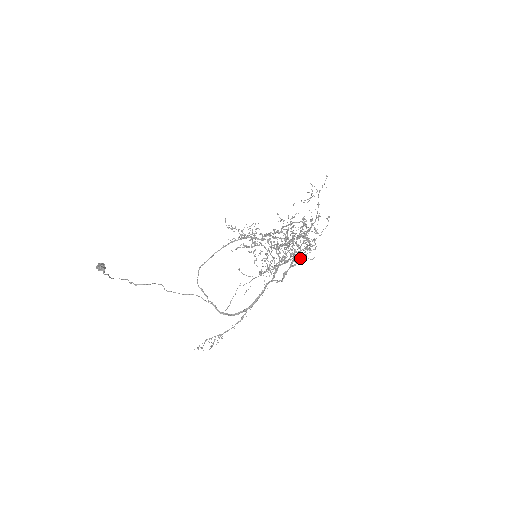
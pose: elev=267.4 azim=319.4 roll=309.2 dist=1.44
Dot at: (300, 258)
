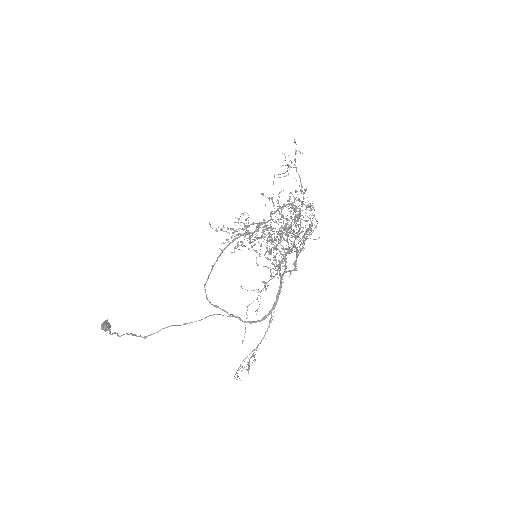
Dot at: occluded
